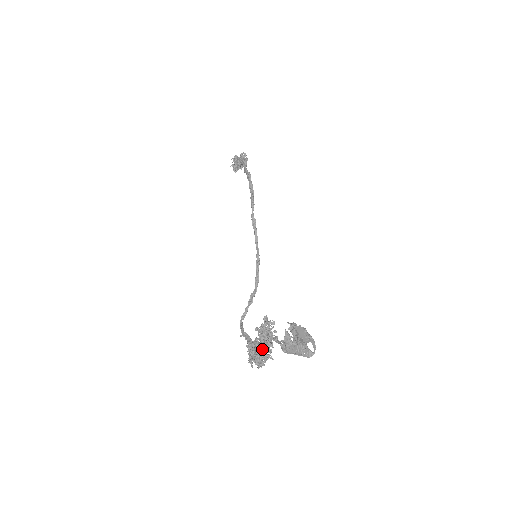
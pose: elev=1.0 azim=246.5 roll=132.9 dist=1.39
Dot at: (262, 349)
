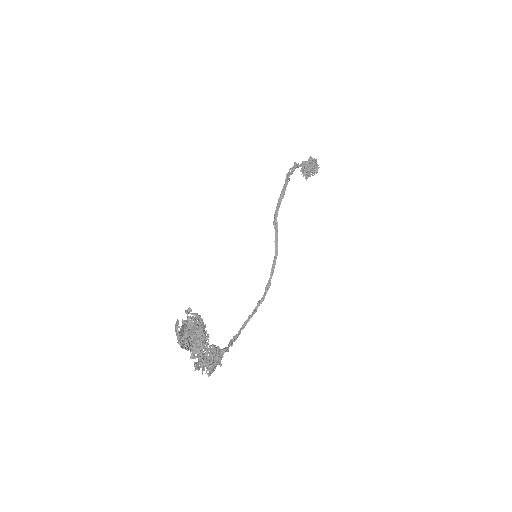
Dot at: occluded
